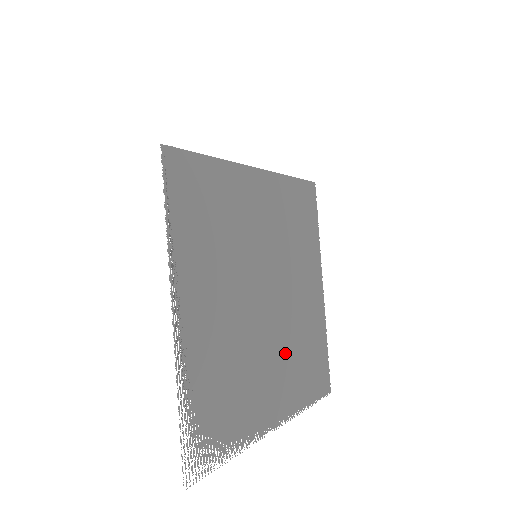
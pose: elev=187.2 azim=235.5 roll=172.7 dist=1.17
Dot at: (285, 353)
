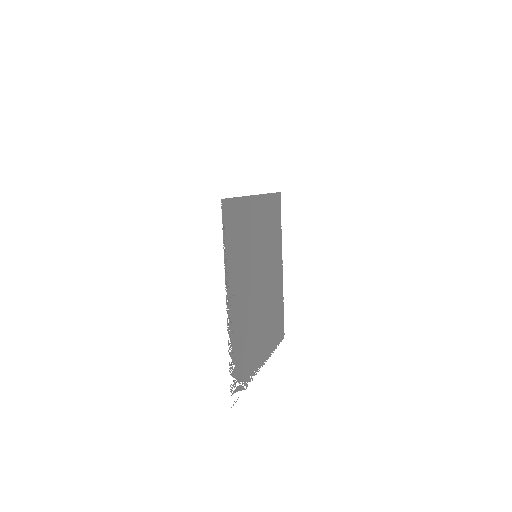
Dot at: (267, 316)
